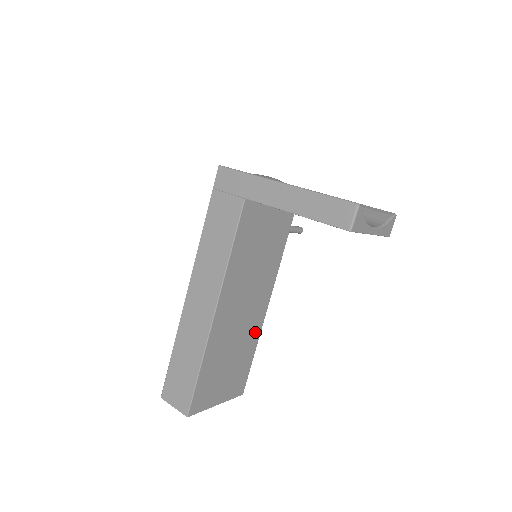
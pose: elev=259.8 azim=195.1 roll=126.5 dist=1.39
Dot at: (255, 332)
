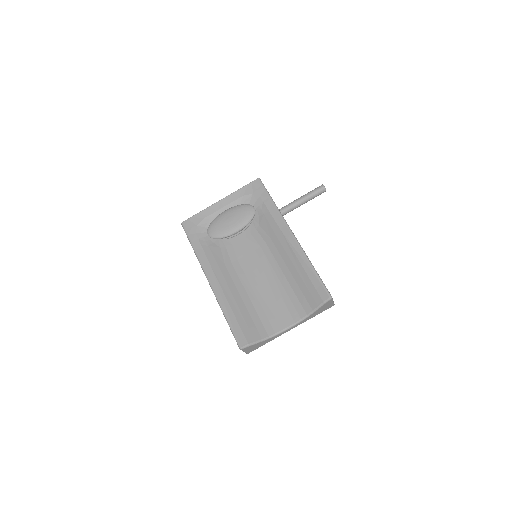
Dot at: occluded
